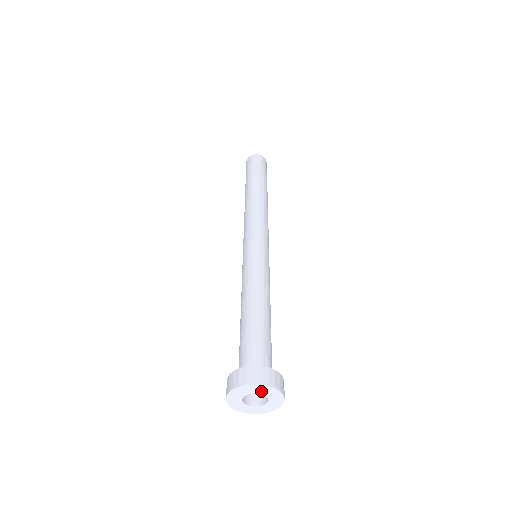
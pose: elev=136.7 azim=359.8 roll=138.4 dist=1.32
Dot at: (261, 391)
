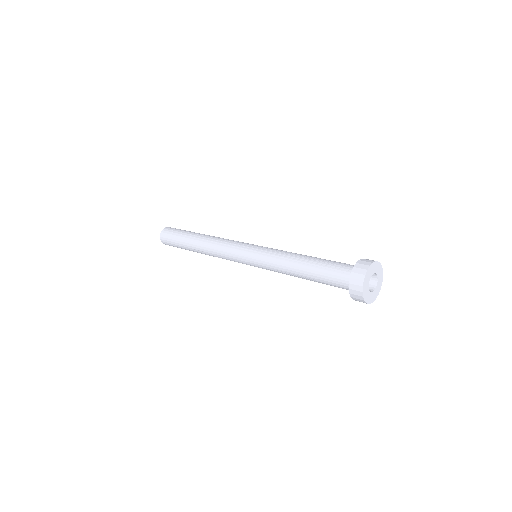
Dot at: (379, 276)
